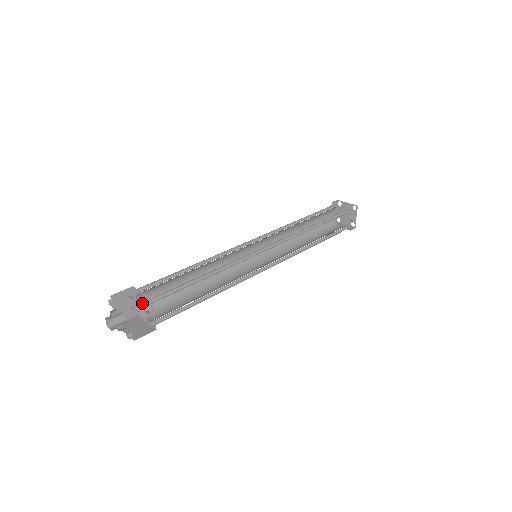
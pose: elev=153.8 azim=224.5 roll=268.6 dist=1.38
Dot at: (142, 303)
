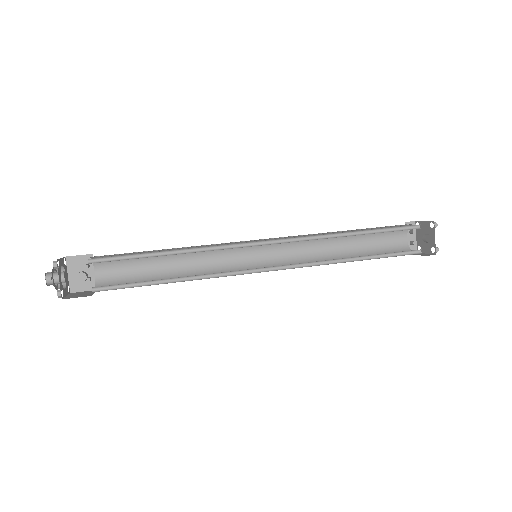
Dot at: (101, 276)
